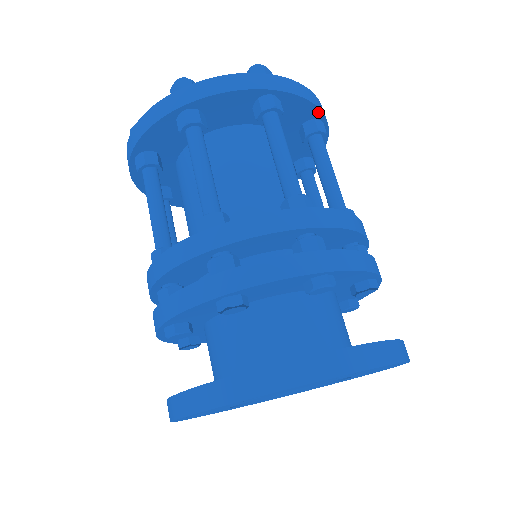
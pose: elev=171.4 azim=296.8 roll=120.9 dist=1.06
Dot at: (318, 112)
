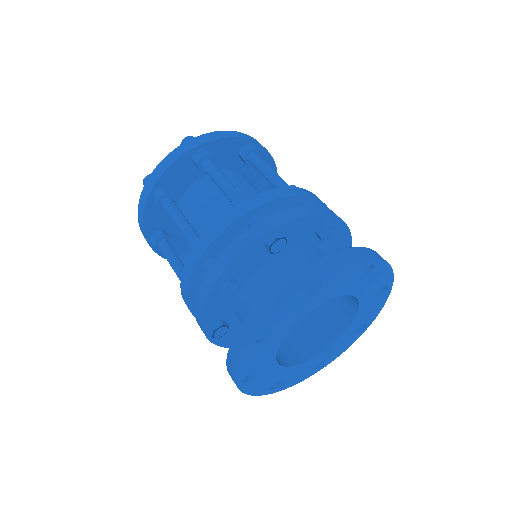
Dot at: (273, 165)
